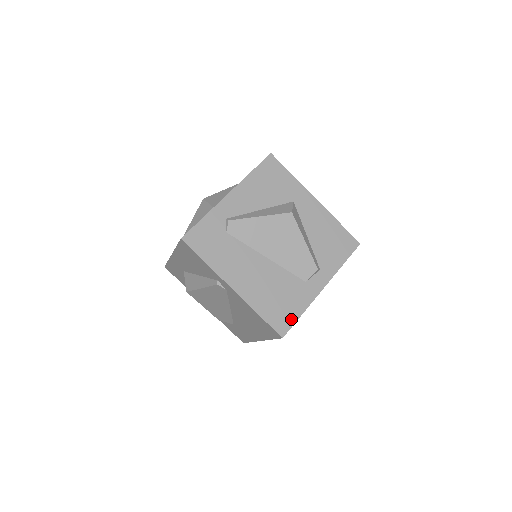
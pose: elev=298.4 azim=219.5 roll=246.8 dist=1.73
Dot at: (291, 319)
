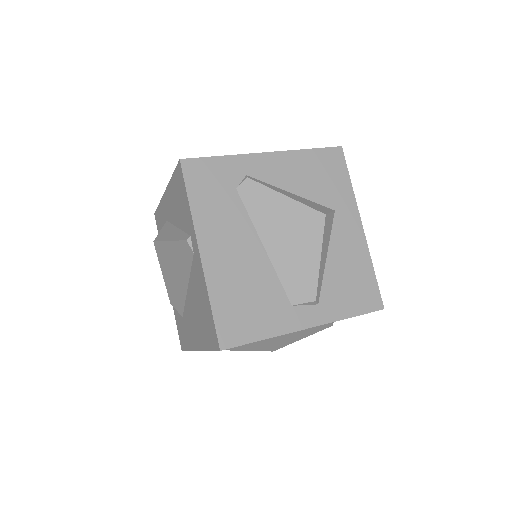
Dot at: (246, 336)
